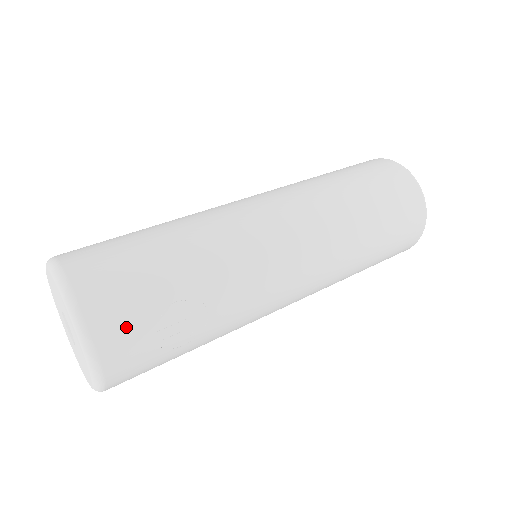
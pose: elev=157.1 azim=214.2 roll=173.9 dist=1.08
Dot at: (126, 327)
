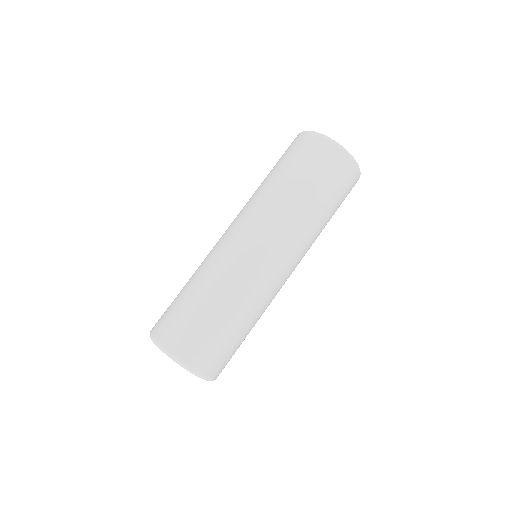
Dot at: (220, 362)
